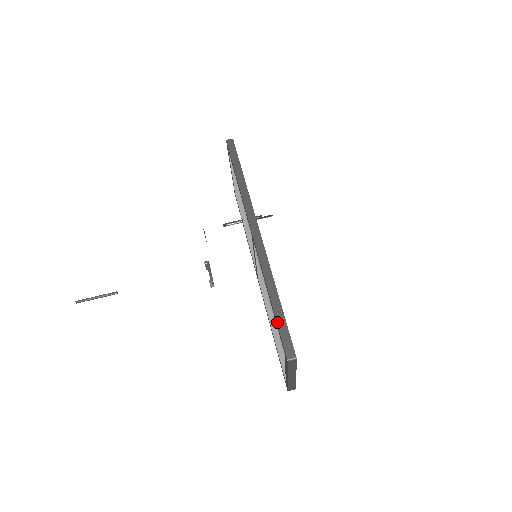
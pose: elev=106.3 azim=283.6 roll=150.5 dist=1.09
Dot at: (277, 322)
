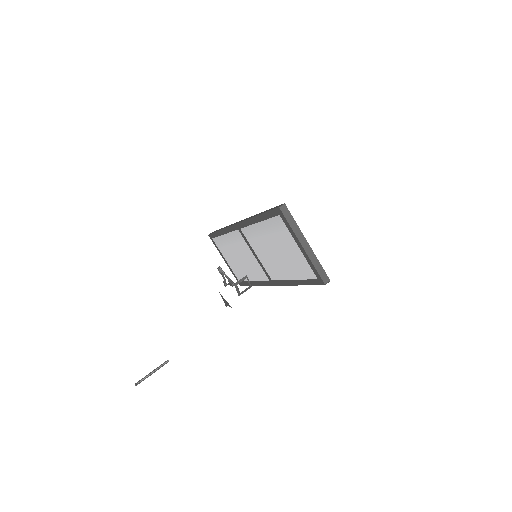
Dot at: (265, 212)
